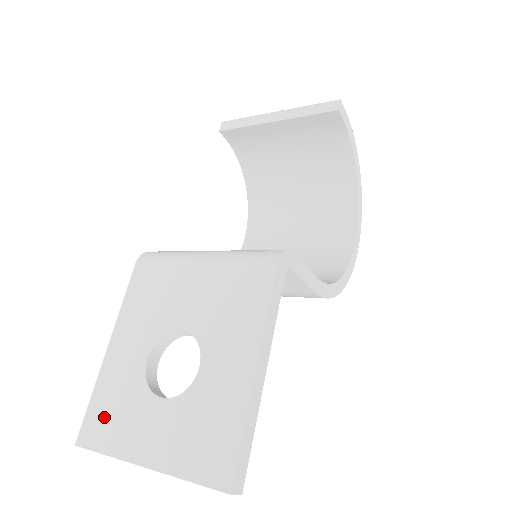
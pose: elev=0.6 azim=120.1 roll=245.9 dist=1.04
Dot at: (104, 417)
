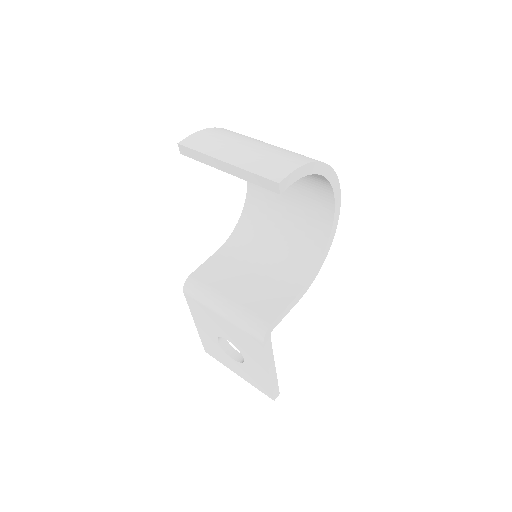
Dot at: (211, 350)
